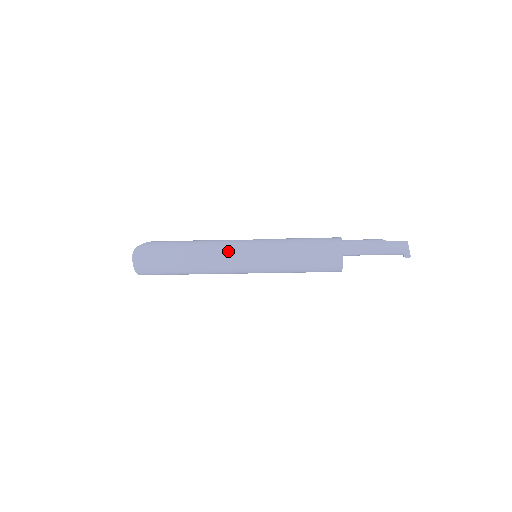
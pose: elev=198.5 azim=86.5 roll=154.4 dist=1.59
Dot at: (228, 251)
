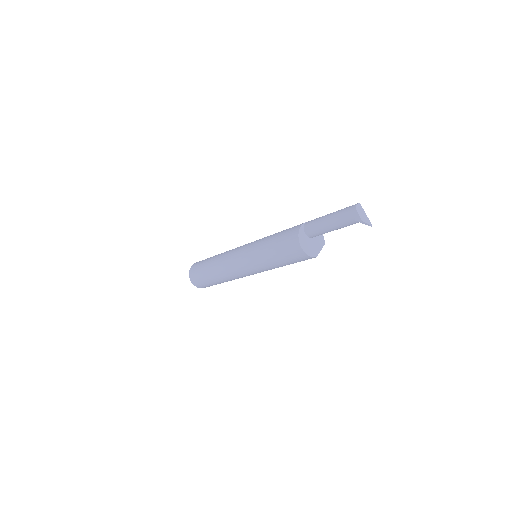
Dot at: (235, 249)
